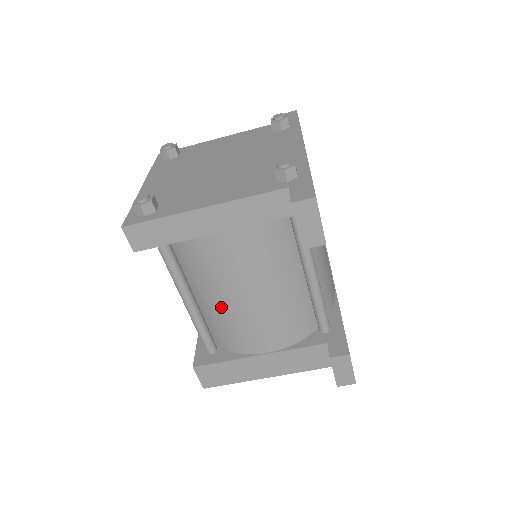
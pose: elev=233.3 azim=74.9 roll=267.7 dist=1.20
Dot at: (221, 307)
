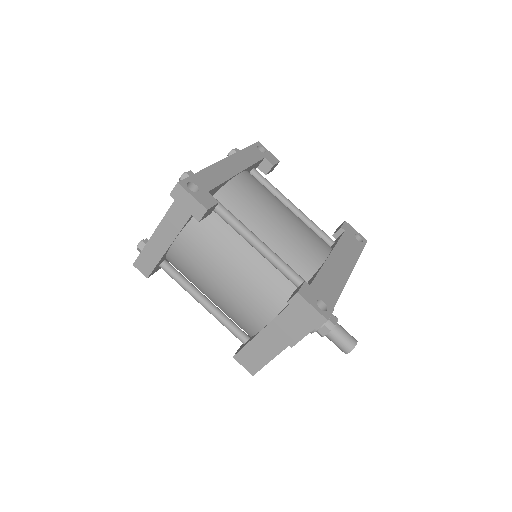
Dot at: (217, 297)
